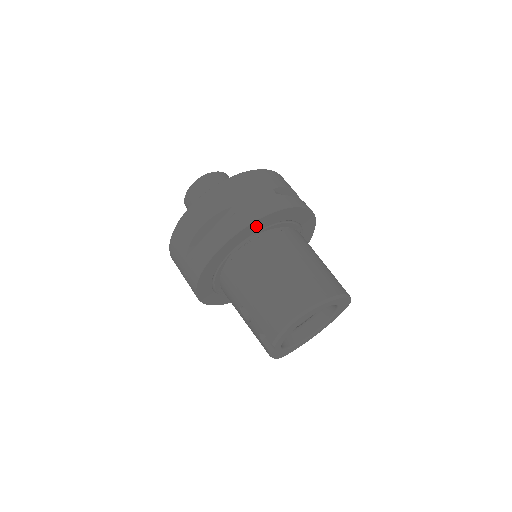
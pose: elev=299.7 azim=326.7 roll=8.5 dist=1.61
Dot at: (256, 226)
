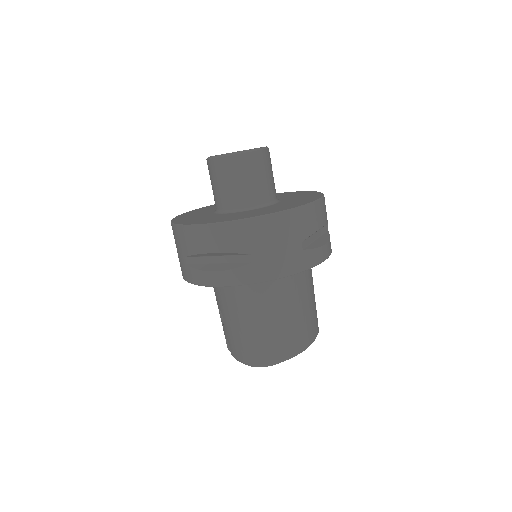
Dot at: occluded
